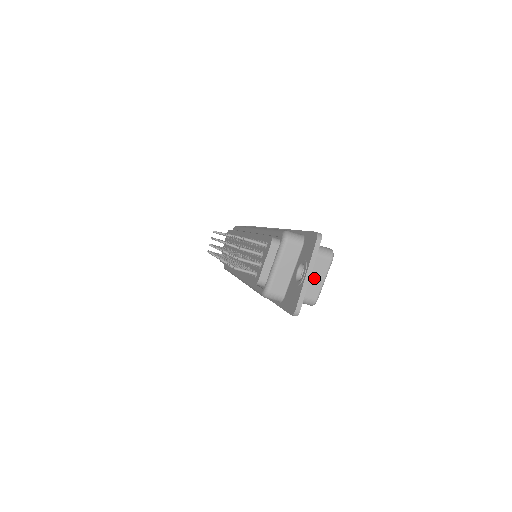
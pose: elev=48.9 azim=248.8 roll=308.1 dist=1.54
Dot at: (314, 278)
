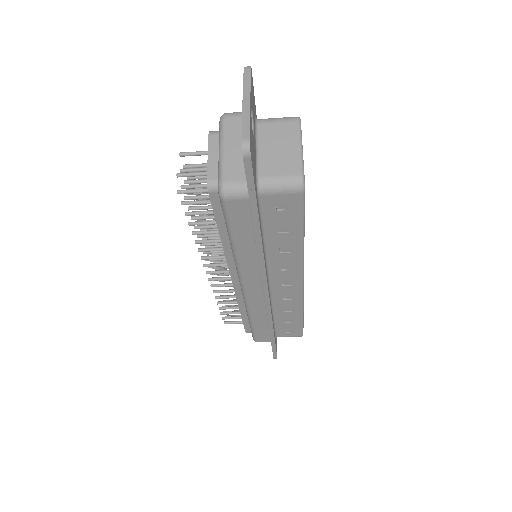
Dot at: (284, 149)
